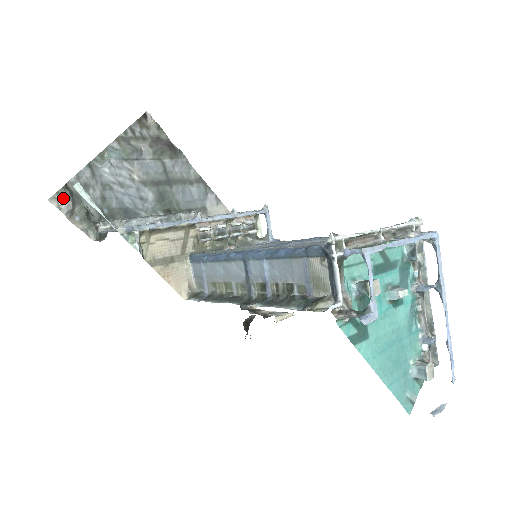
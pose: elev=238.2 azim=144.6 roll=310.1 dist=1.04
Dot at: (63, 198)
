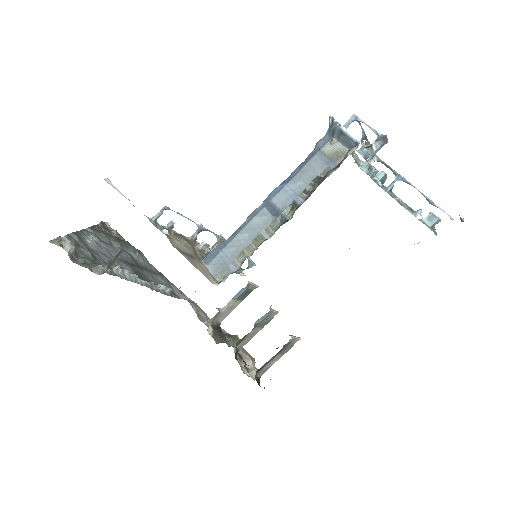
Dot at: (65, 239)
